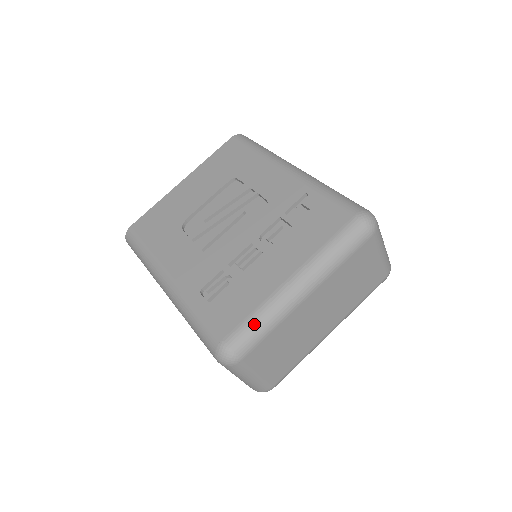
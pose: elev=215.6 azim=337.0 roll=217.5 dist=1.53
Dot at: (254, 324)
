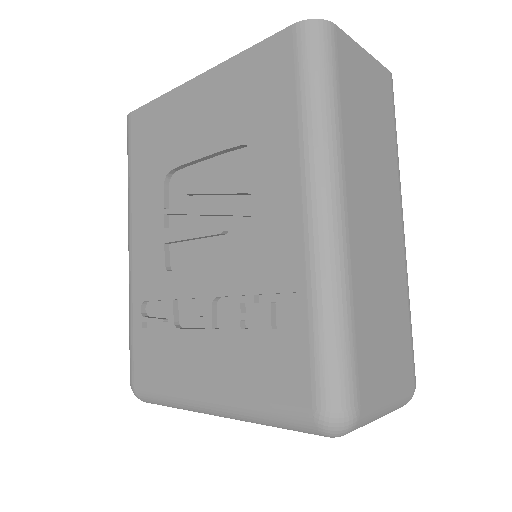
Dot at: (160, 399)
